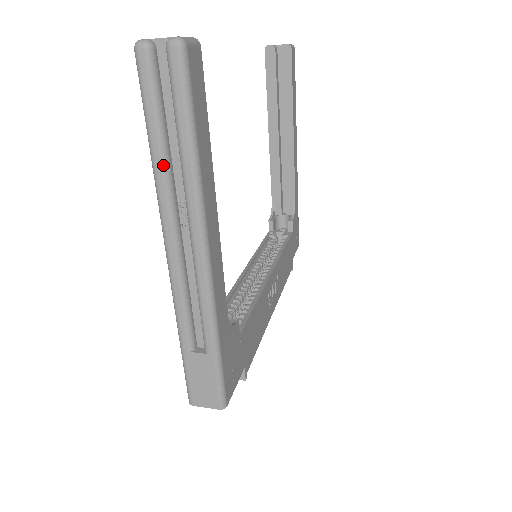
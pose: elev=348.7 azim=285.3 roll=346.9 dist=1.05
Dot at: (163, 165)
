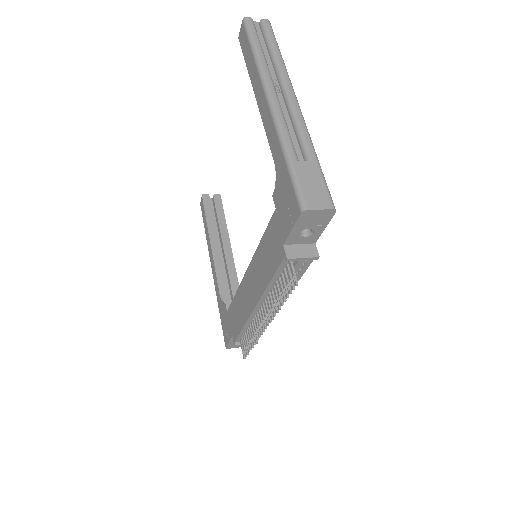
Dot at: (264, 57)
